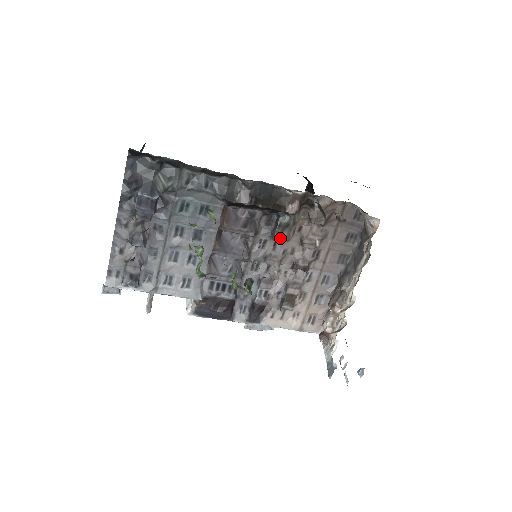
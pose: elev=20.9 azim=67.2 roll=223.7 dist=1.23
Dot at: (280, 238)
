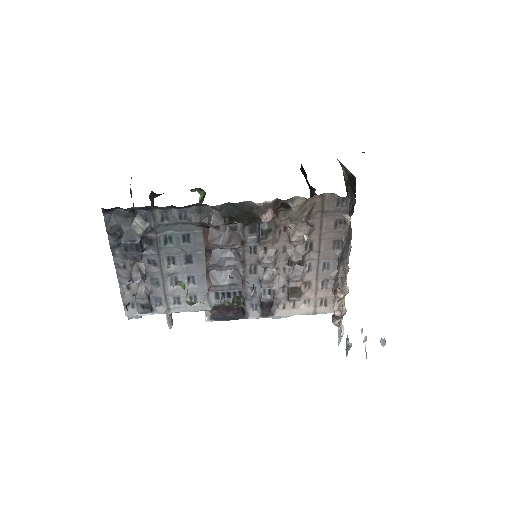
Dot at: (266, 243)
